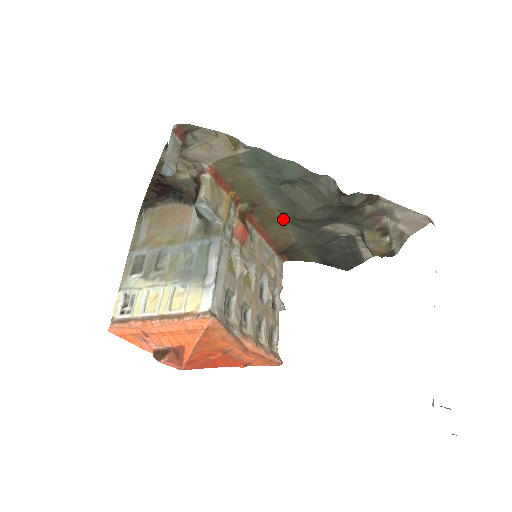
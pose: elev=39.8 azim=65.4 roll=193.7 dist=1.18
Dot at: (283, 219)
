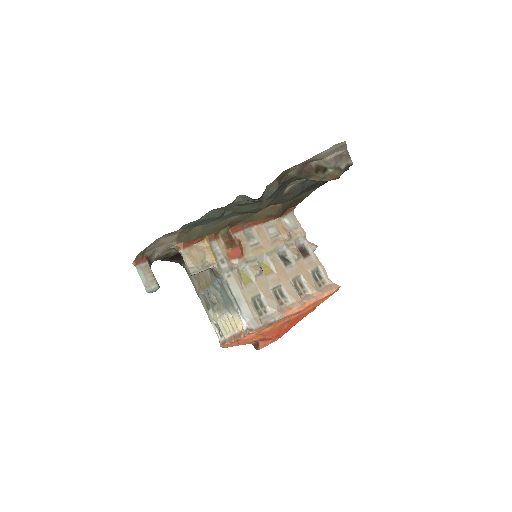
Dot at: occluded
